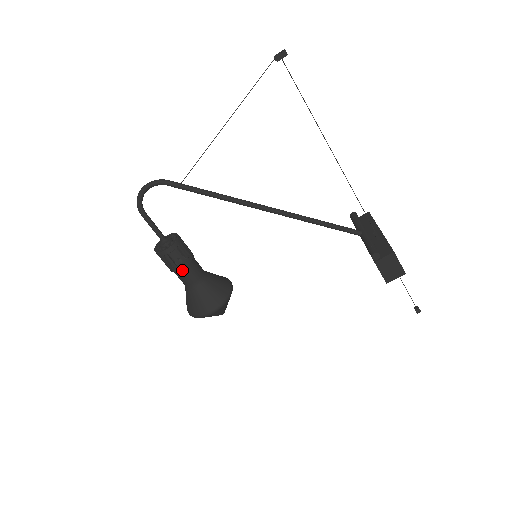
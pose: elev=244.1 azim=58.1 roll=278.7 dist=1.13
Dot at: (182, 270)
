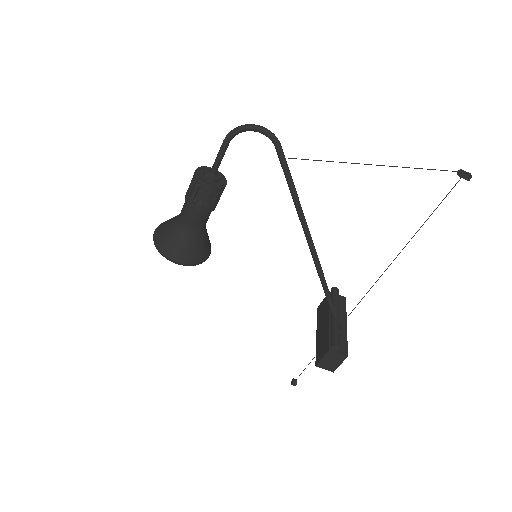
Dot at: (197, 210)
